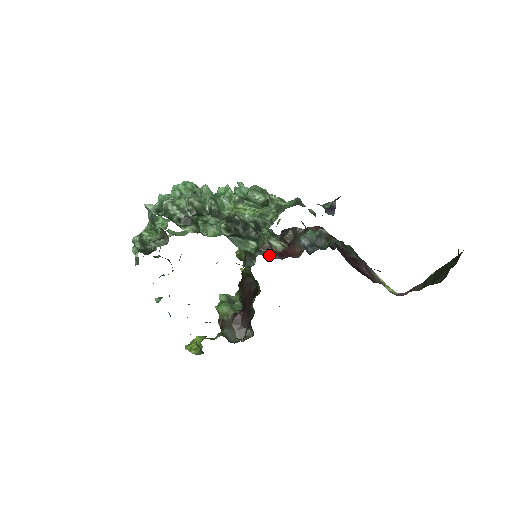
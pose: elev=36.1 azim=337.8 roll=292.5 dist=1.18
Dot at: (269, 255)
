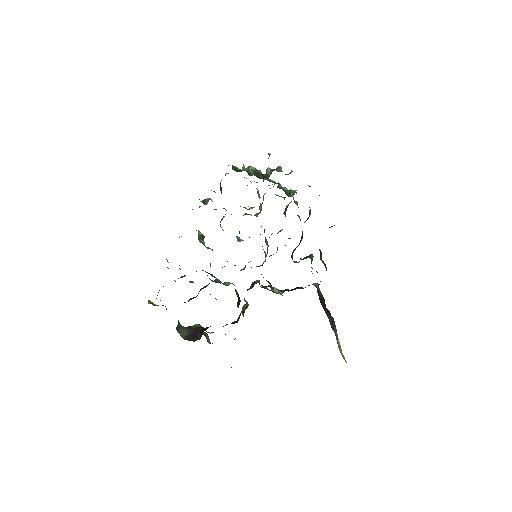
Dot at: occluded
